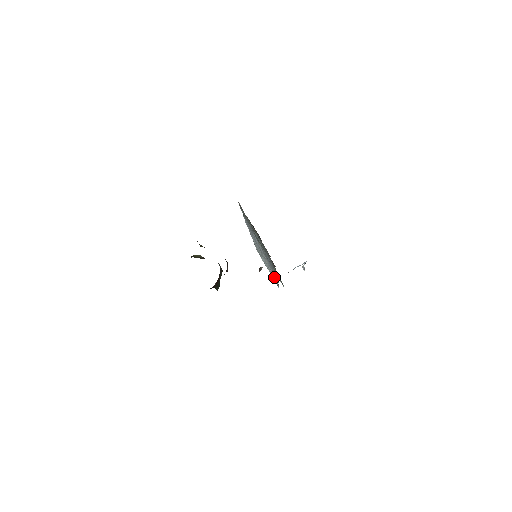
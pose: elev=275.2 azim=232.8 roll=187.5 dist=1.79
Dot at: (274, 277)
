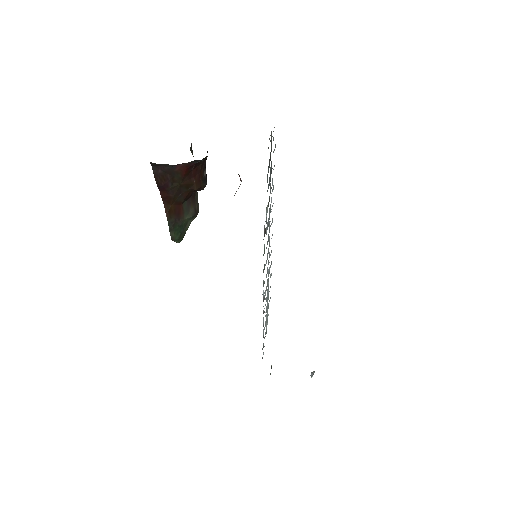
Dot at: occluded
